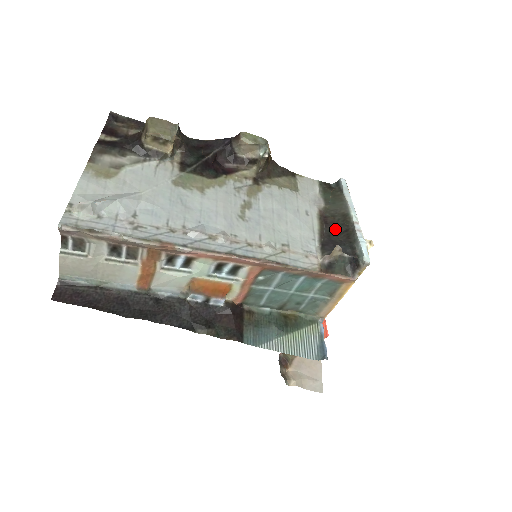
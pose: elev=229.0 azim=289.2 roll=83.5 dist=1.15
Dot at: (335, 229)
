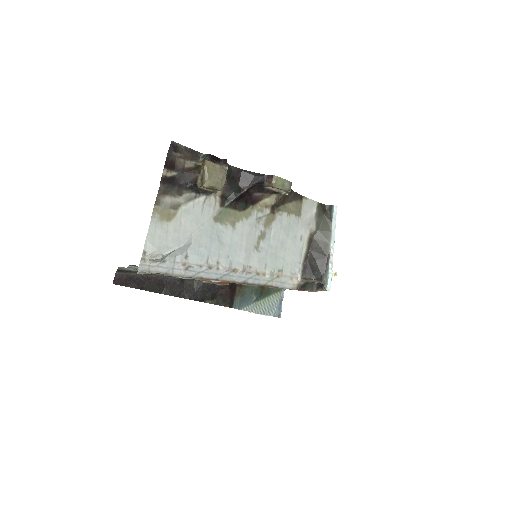
Dot at: (316, 255)
